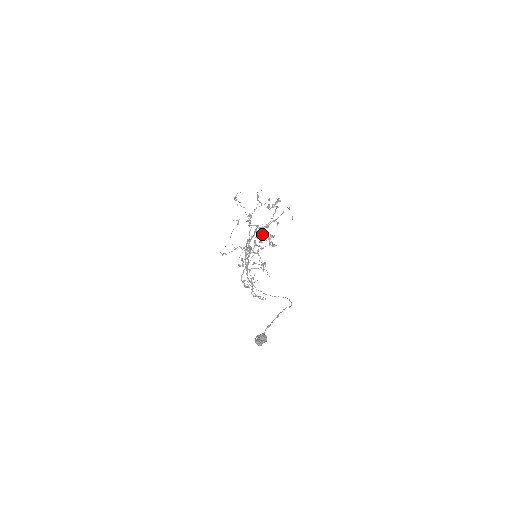
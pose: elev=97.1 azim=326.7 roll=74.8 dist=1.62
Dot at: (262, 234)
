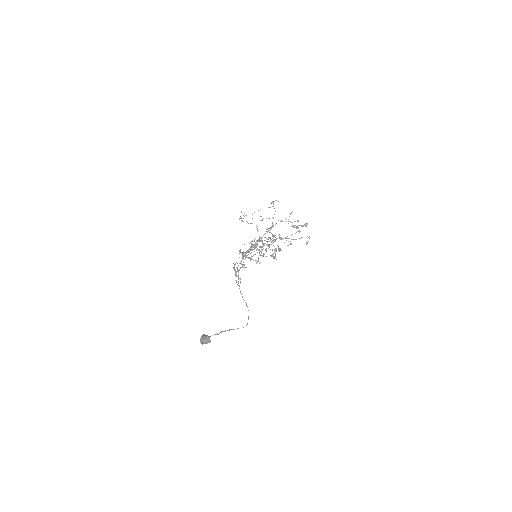
Dot at: (274, 241)
